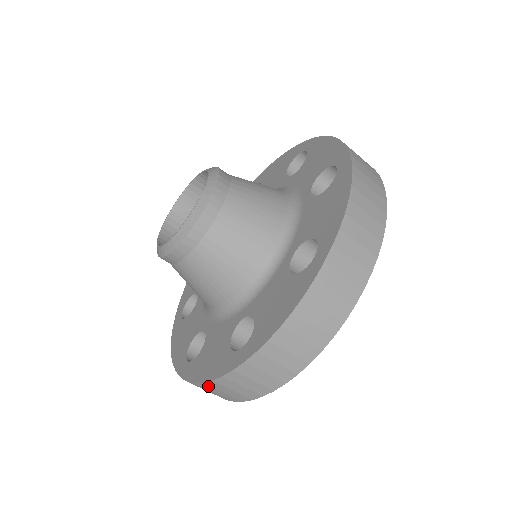
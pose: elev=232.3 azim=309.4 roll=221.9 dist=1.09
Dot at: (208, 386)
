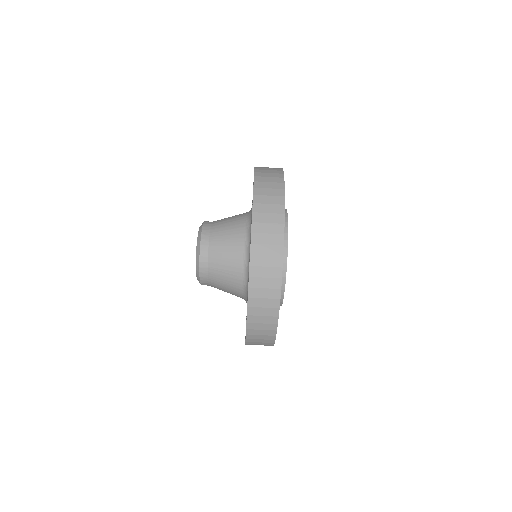
Dot at: (257, 226)
